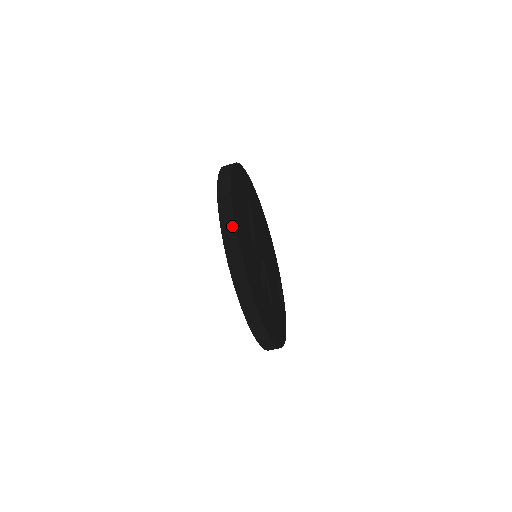
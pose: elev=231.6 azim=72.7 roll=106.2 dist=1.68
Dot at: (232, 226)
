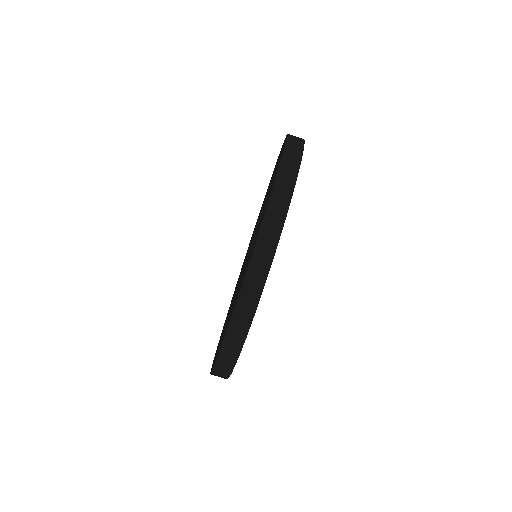
Dot at: occluded
